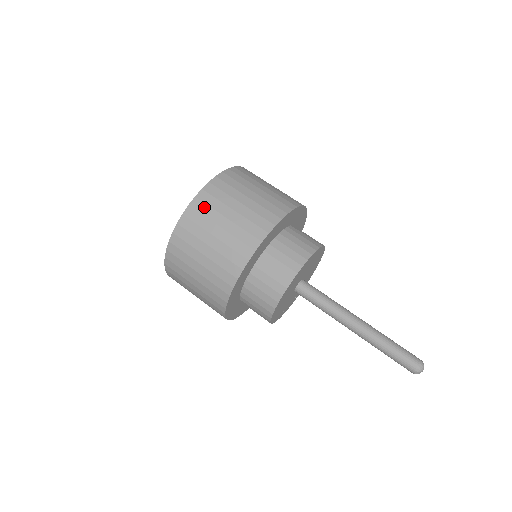
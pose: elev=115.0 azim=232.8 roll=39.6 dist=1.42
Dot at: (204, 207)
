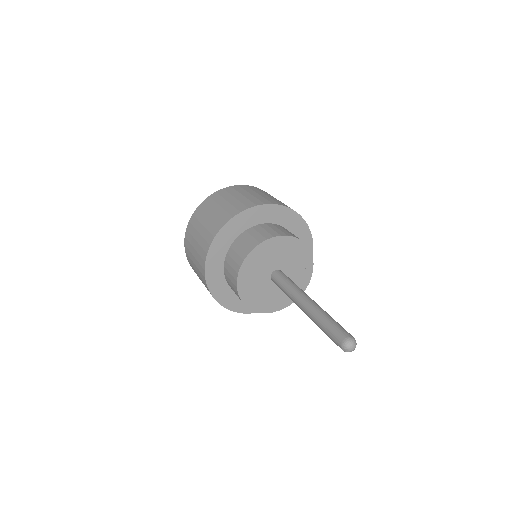
Dot at: (195, 220)
